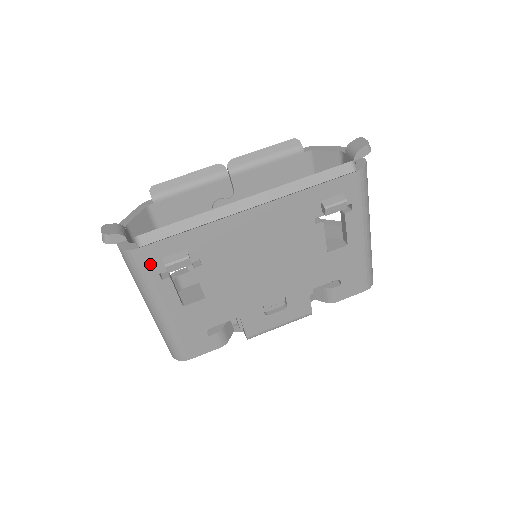
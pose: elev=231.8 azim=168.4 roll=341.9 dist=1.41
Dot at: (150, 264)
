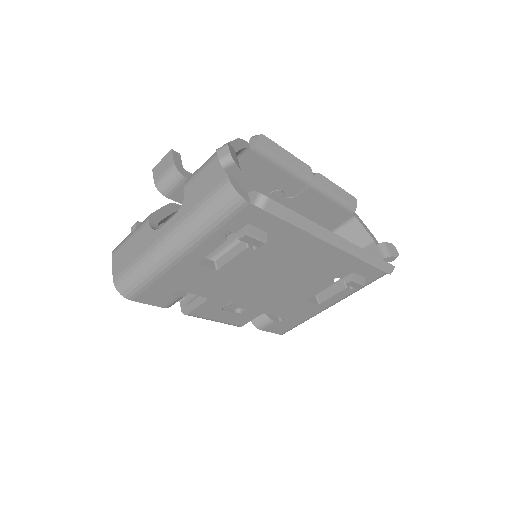
Dot at: (235, 219)
